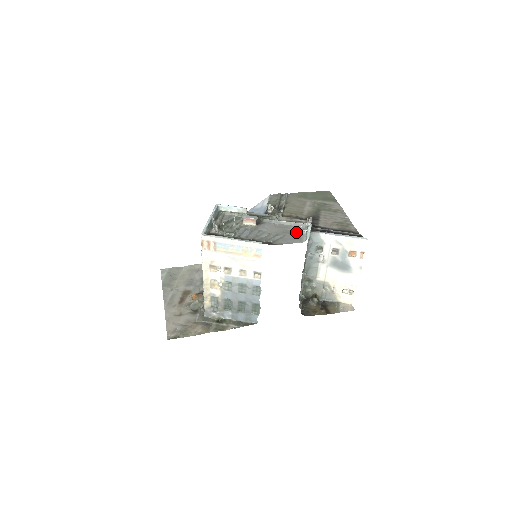
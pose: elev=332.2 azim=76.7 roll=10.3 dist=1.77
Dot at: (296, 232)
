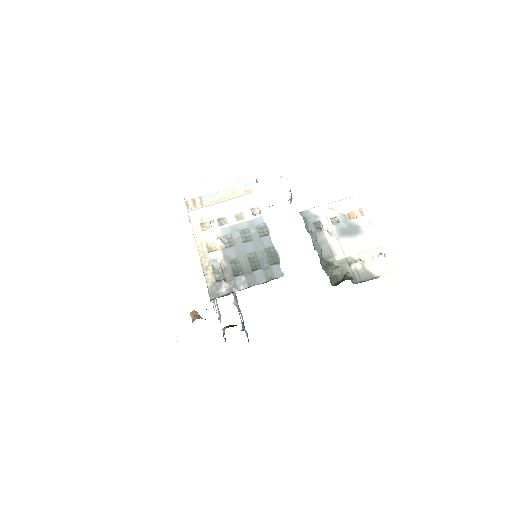
Dot at: occluded
